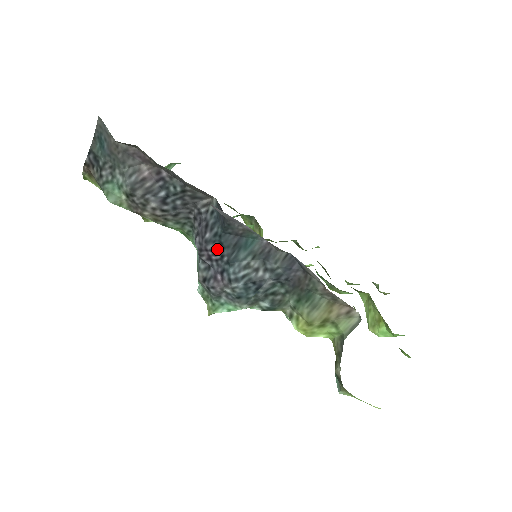
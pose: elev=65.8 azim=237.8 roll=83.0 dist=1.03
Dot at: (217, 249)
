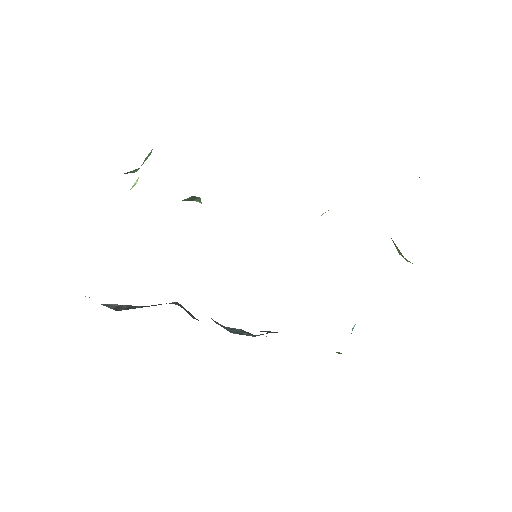
Dot at: occluded
